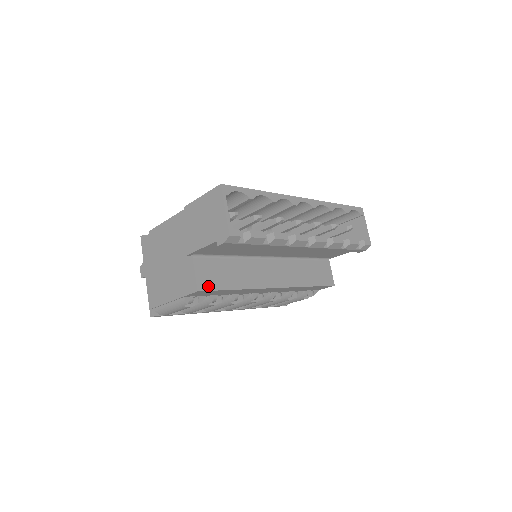
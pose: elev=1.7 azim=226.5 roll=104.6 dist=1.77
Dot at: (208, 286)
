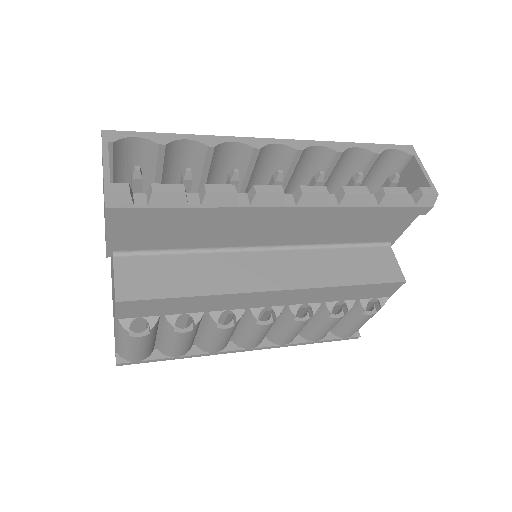
Dot at: (137, 294)
